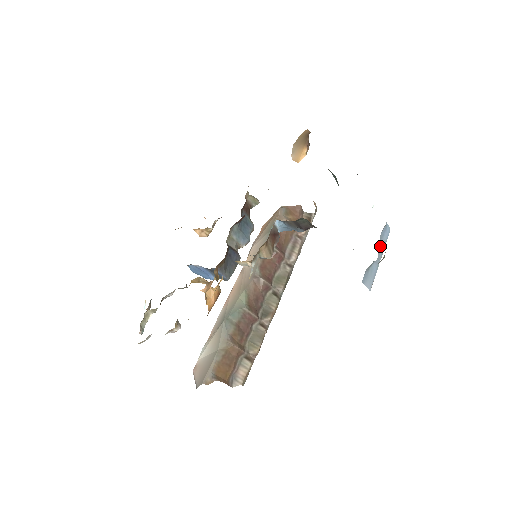
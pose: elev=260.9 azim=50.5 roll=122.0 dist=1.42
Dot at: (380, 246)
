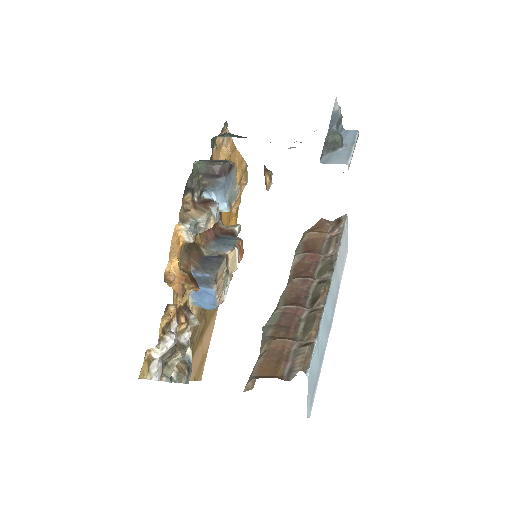
Dot at: (344, 142)
